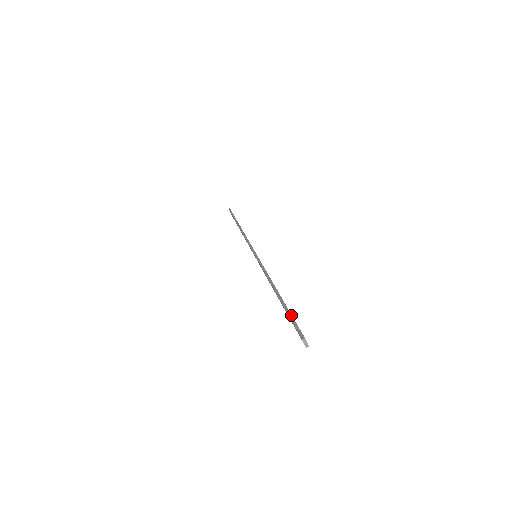
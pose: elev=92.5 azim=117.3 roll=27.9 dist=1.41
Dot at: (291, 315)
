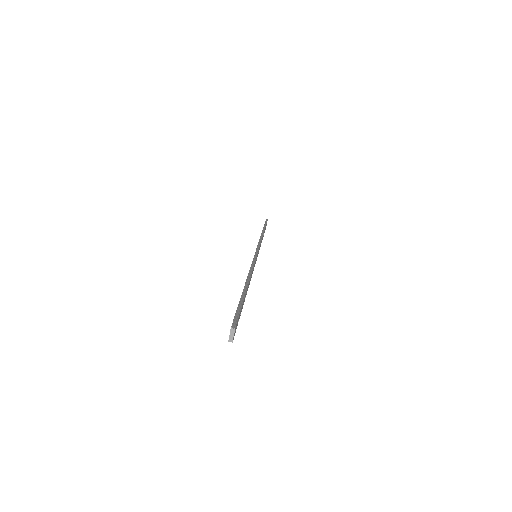
Dot at: (241, 305)
